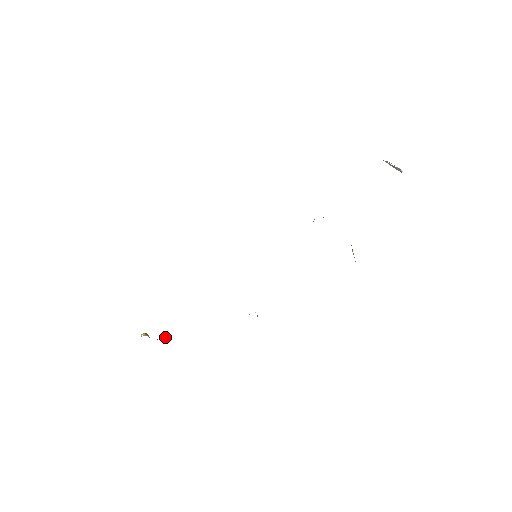
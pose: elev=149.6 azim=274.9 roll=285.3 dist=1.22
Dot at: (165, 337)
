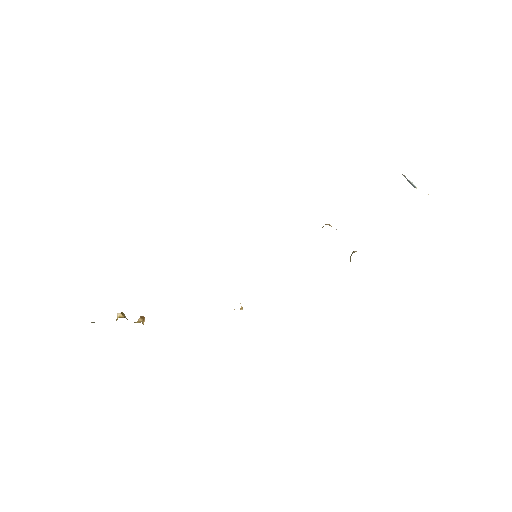
Dot at: (143, 319)
